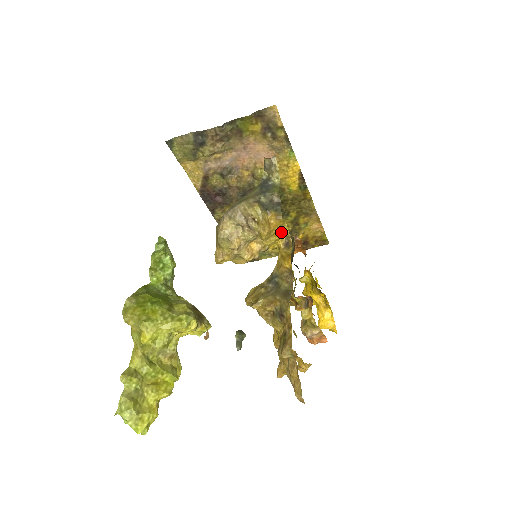
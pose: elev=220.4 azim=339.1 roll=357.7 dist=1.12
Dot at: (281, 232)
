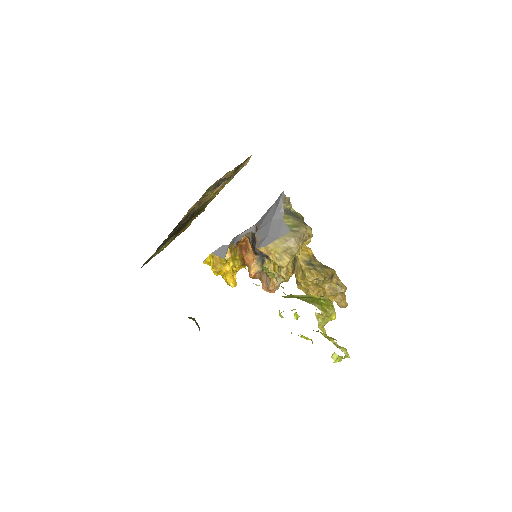
Dot at: occluded
